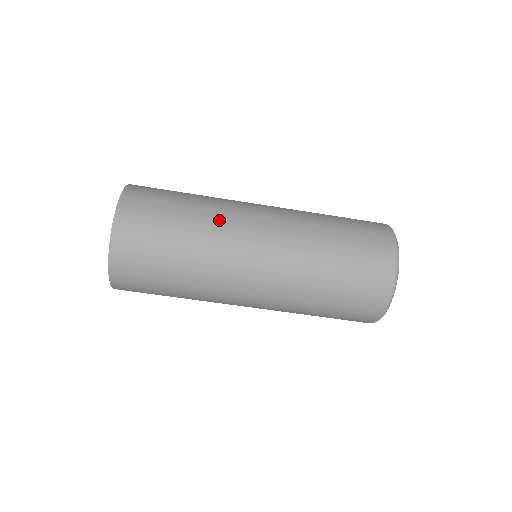
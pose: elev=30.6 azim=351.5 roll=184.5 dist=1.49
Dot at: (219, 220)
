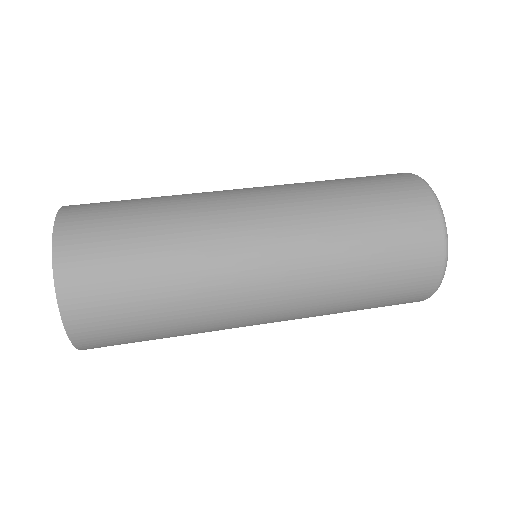
Dot at: (197, 216)
